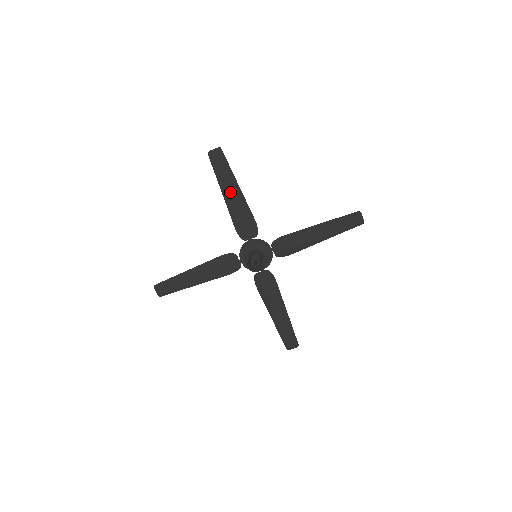
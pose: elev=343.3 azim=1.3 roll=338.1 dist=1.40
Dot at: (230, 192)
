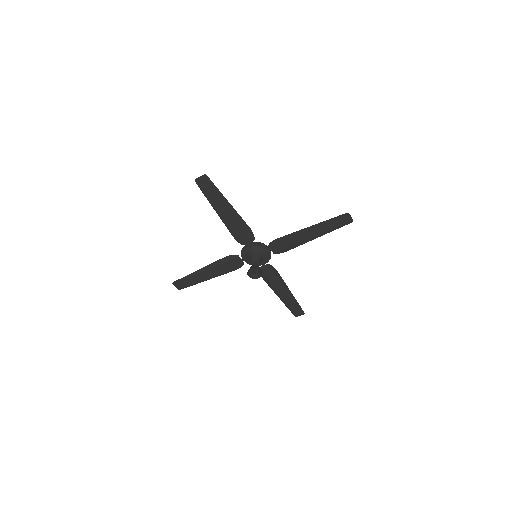
Dot at: (222, 209)
